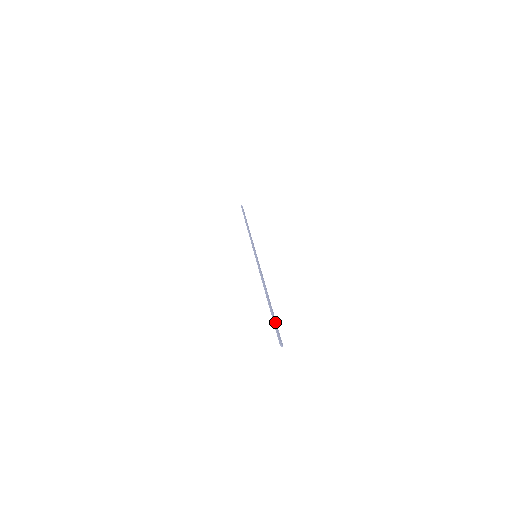
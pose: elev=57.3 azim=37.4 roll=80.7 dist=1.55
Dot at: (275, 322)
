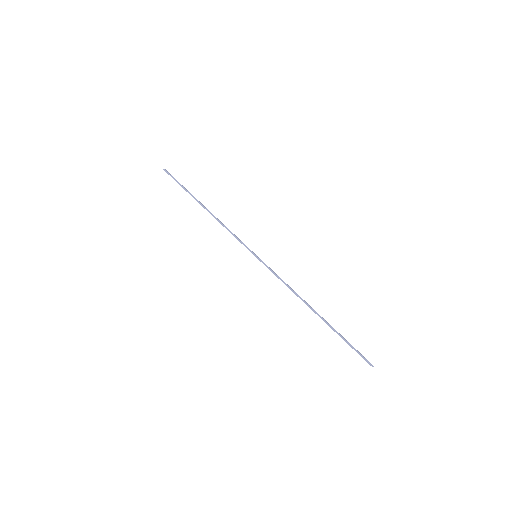
Dot at: (348, 343)
